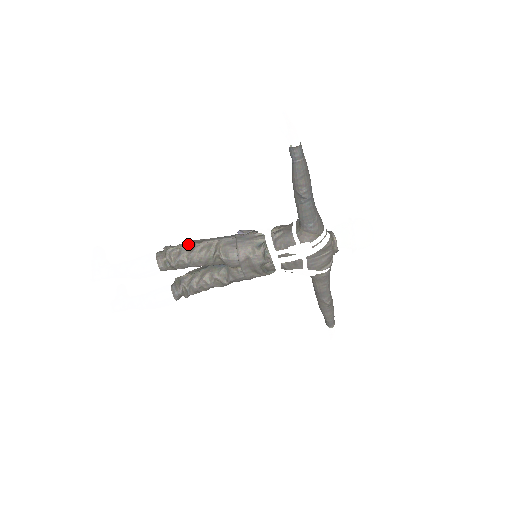
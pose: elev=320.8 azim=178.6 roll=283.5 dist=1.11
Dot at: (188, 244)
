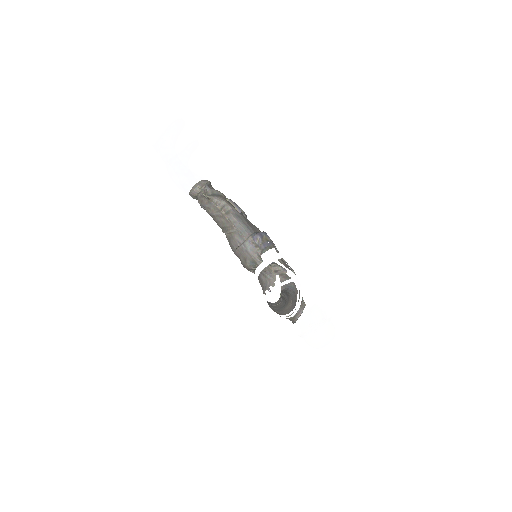
Dot at: (217, 204)
